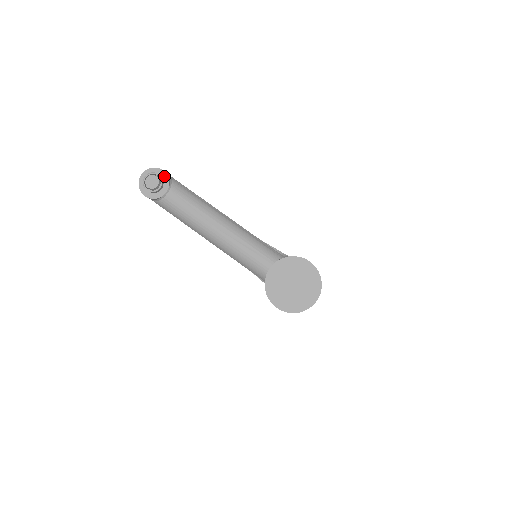
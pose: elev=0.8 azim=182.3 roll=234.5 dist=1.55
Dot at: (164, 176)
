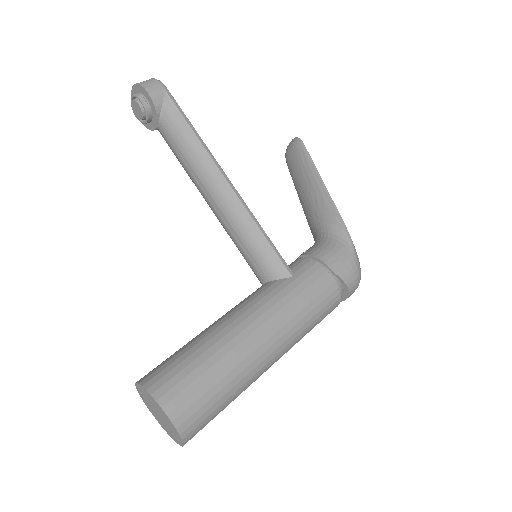
Dot at: (150, 102)
